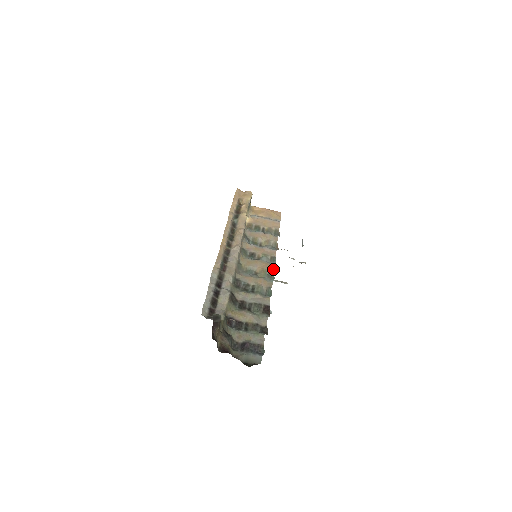
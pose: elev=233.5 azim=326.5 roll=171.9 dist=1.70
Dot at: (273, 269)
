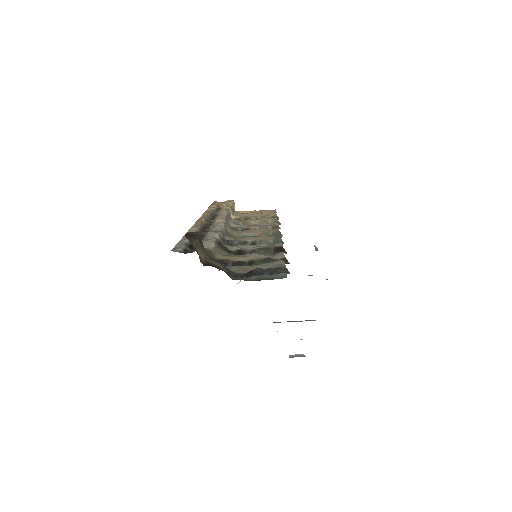
Dot at: (278, 229)
